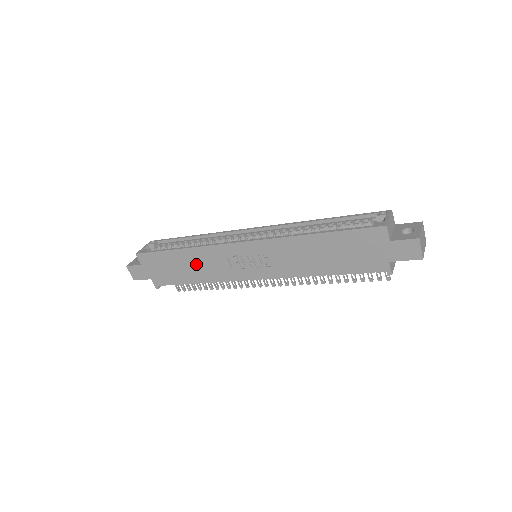
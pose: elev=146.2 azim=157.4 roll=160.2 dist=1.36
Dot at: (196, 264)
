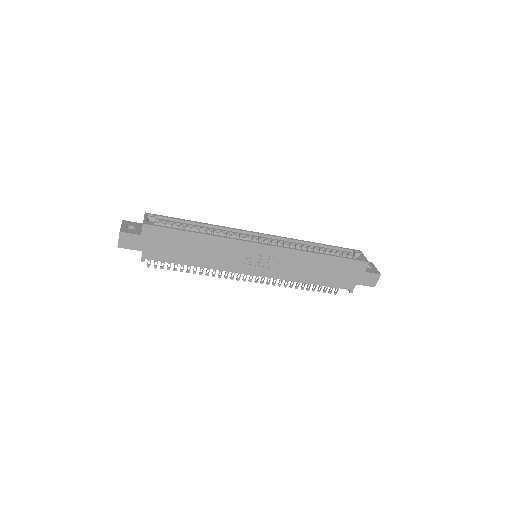
Dot at: (207, 250)
